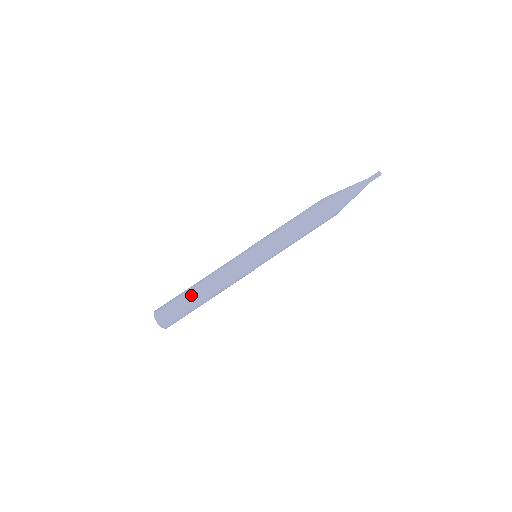
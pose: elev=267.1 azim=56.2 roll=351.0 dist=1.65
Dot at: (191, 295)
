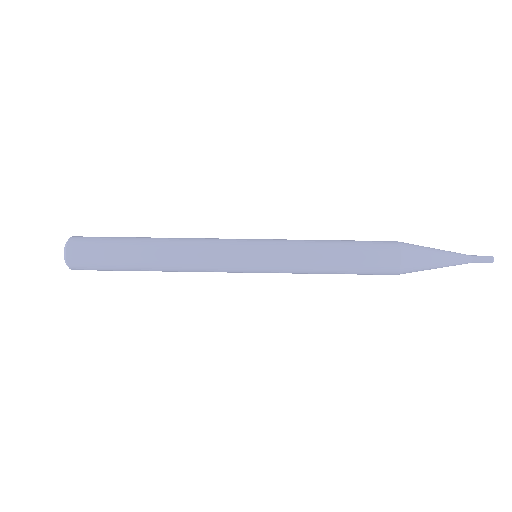
Dot at: (134, 251)
